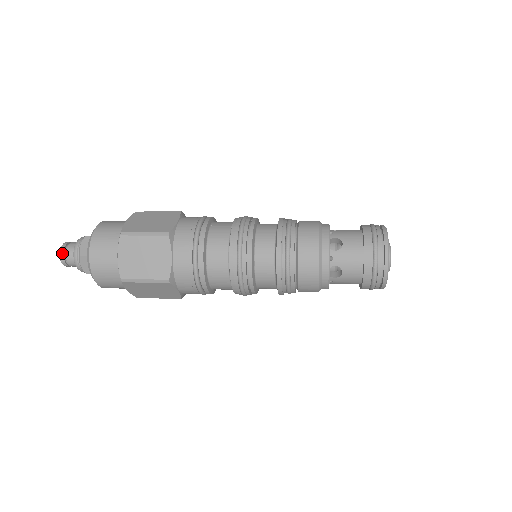
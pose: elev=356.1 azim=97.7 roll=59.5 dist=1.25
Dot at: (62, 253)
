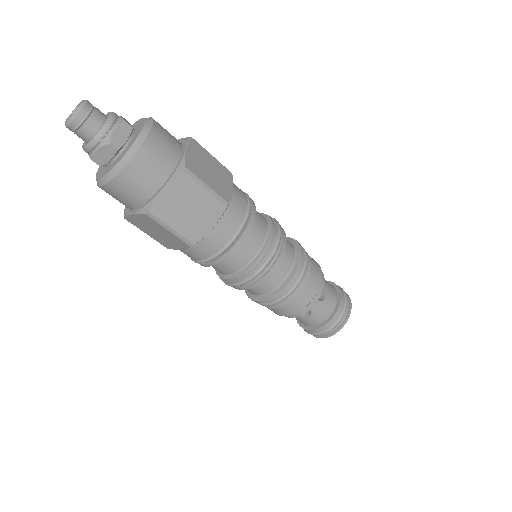
Dot at: occluded
